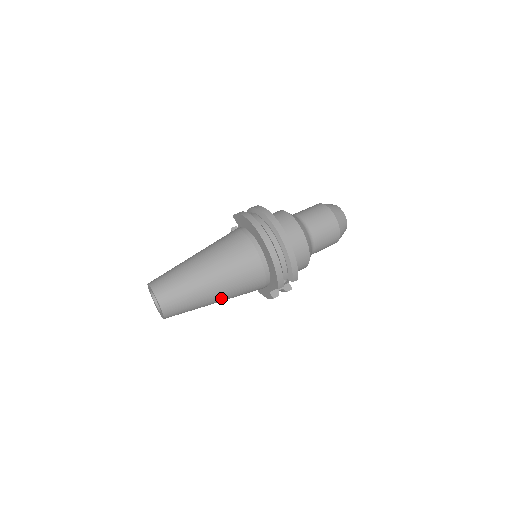
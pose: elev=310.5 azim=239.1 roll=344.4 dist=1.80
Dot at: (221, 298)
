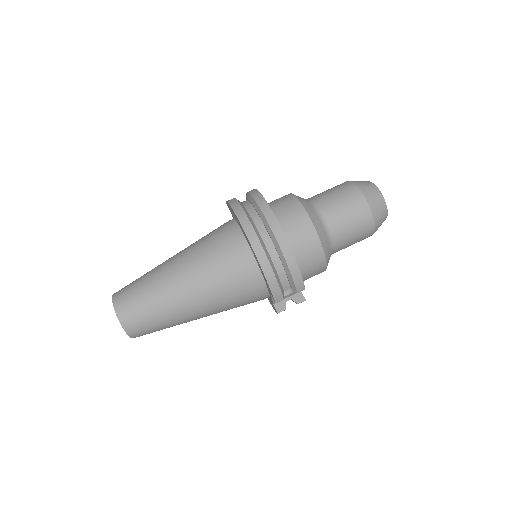
Dot at: (203, 313)
